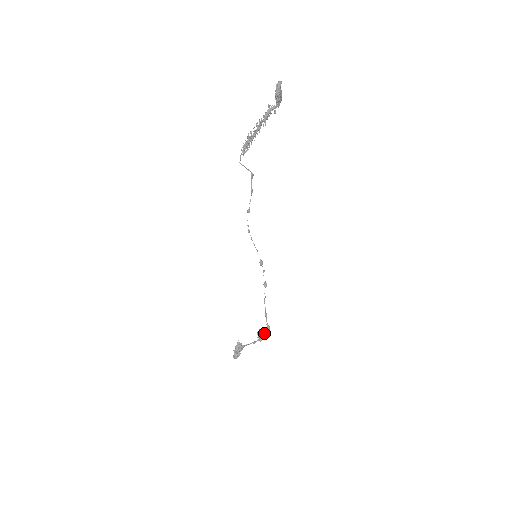
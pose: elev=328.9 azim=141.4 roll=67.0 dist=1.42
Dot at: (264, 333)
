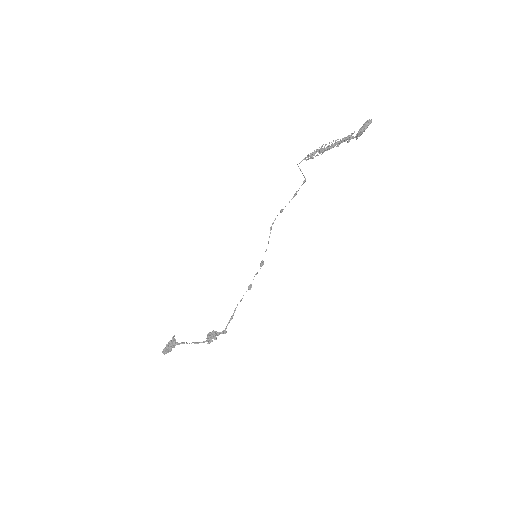
Dot at: (215, 336)
